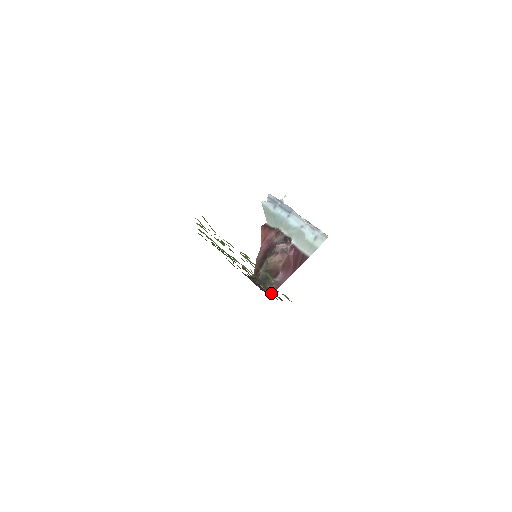
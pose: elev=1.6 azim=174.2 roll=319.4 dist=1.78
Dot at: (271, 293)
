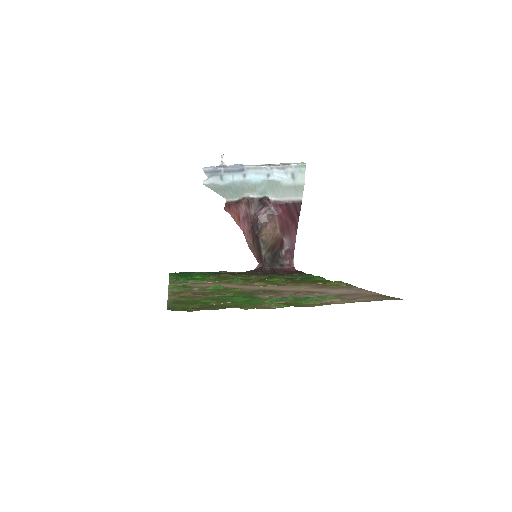
Dot at: (300, 276)
